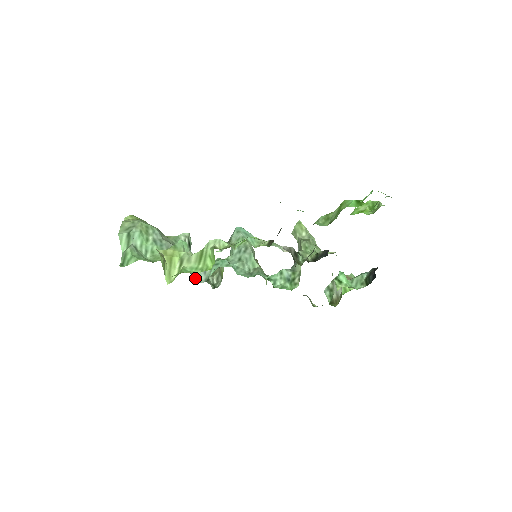
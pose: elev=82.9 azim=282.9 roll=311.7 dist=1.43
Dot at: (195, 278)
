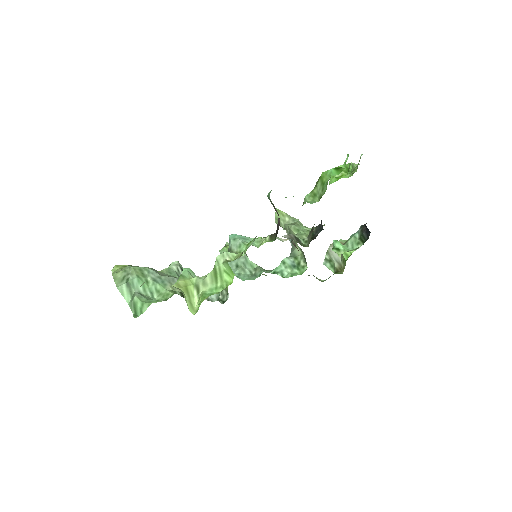
Dot at: (207, 300)
